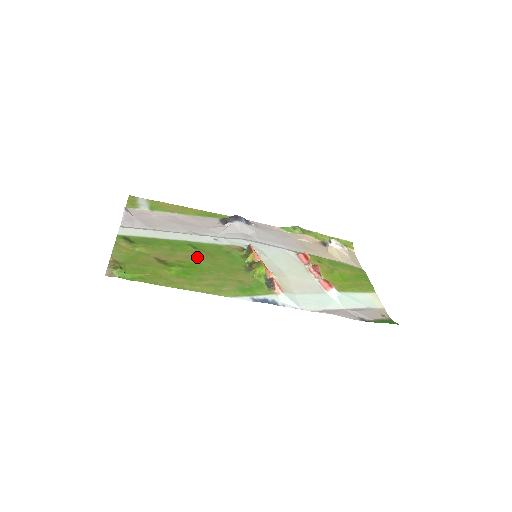
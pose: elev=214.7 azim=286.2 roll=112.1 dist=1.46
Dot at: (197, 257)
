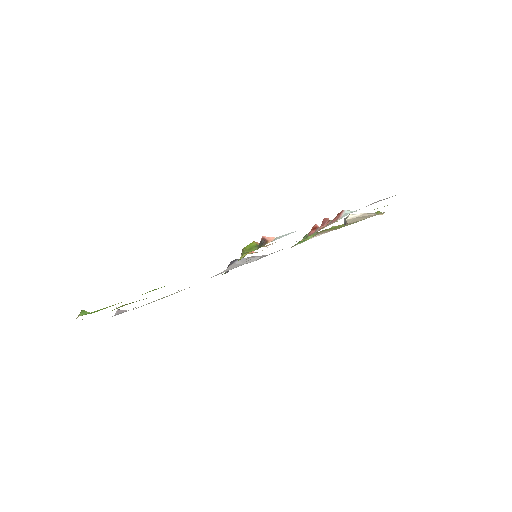
Dot at: occluded
